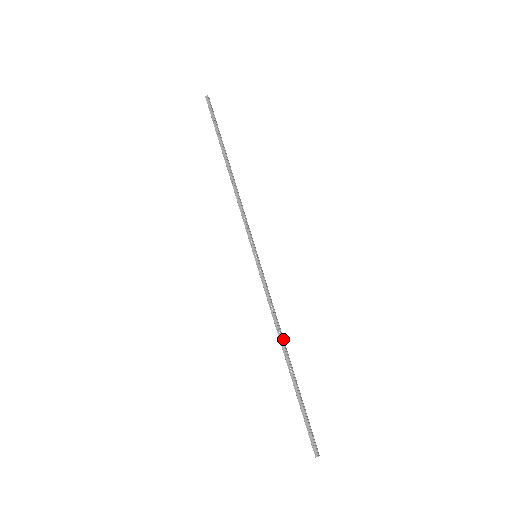
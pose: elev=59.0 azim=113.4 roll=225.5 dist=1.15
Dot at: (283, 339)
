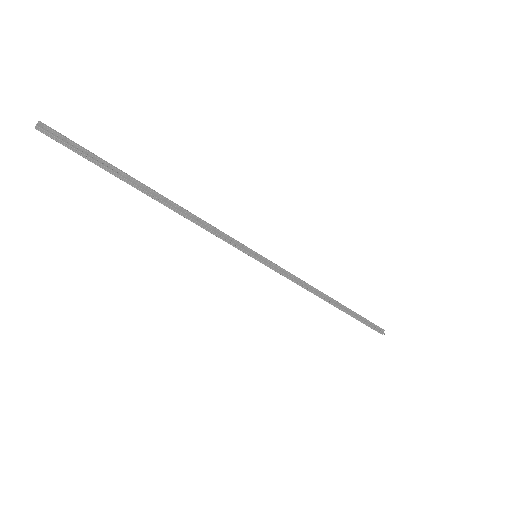
Dot at: (321, 293)
